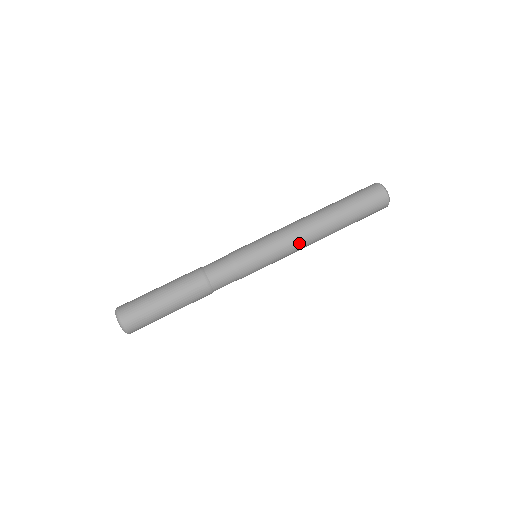
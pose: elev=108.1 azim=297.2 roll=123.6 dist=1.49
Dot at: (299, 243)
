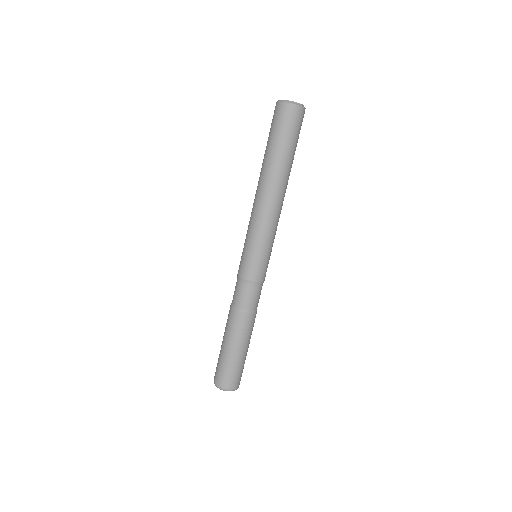
Dot at: (271, 217)
